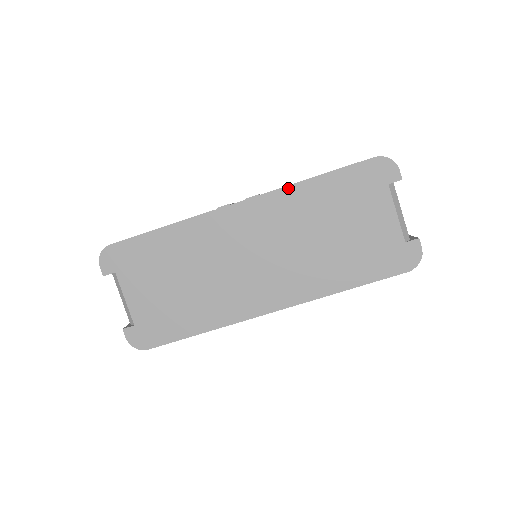
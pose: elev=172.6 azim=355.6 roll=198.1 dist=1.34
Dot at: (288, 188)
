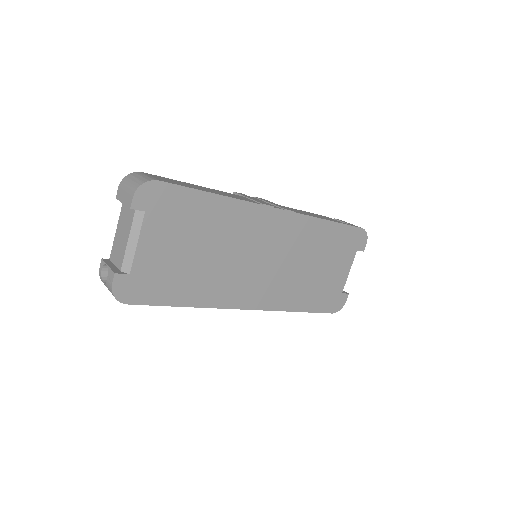
Dot at: (312, 219)
